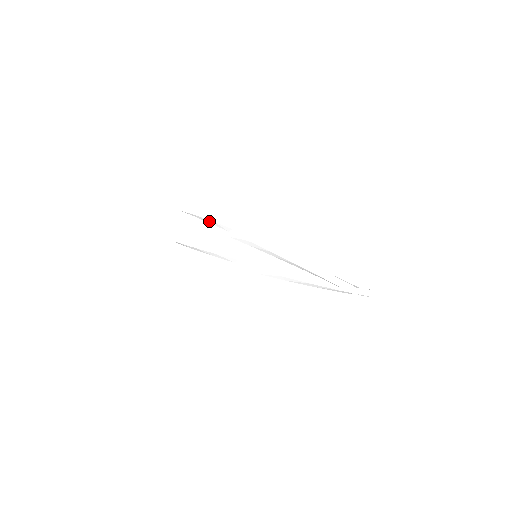
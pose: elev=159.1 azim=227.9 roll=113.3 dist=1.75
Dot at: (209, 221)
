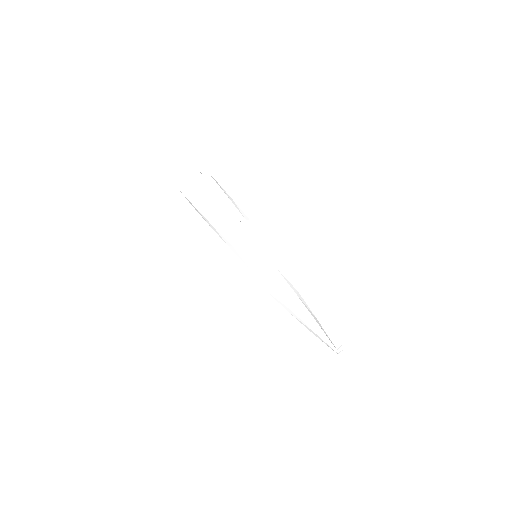
Dot at: (229, 196)
